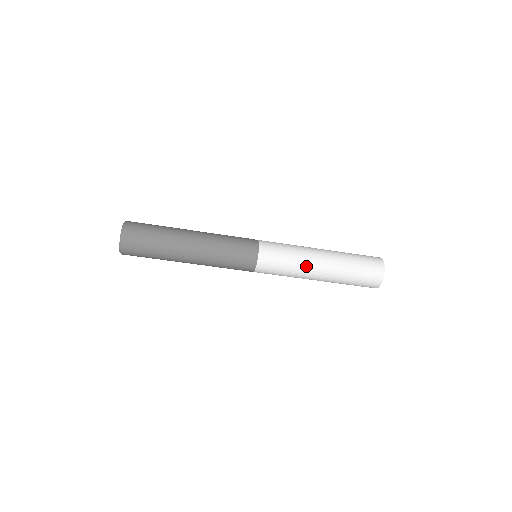
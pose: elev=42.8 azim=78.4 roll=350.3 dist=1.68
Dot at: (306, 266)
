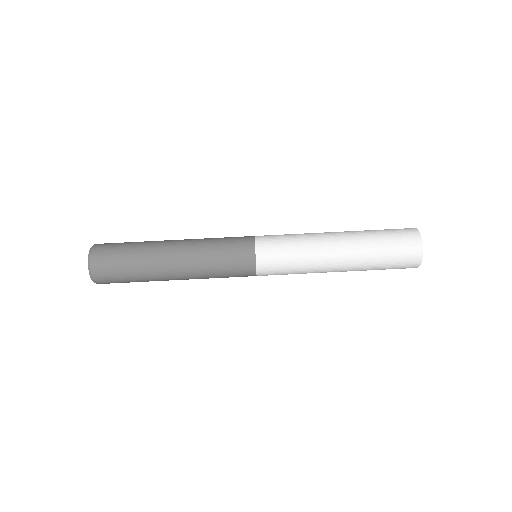
Dot at: (316, 237)
